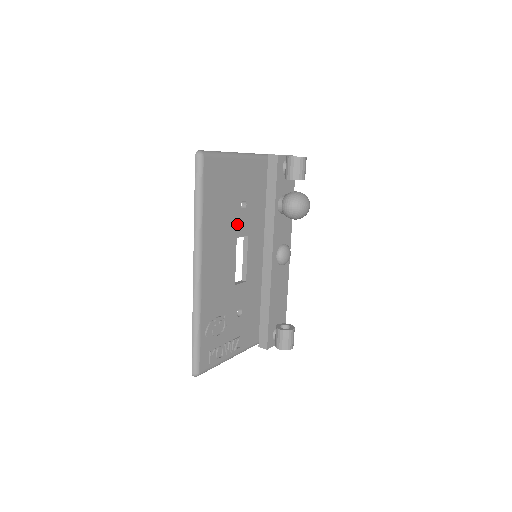
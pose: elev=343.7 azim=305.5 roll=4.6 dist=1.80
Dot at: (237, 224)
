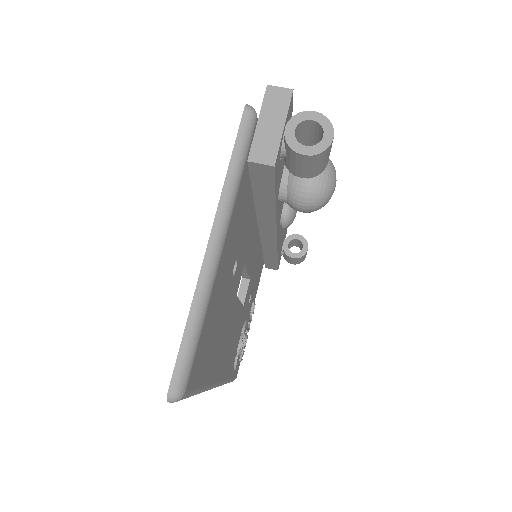
Dot at: (233, 291)
